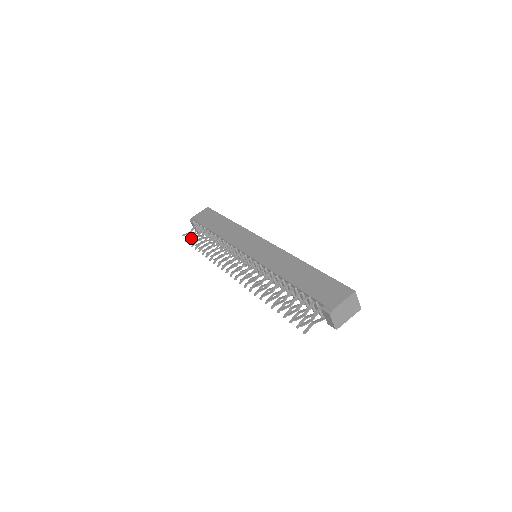
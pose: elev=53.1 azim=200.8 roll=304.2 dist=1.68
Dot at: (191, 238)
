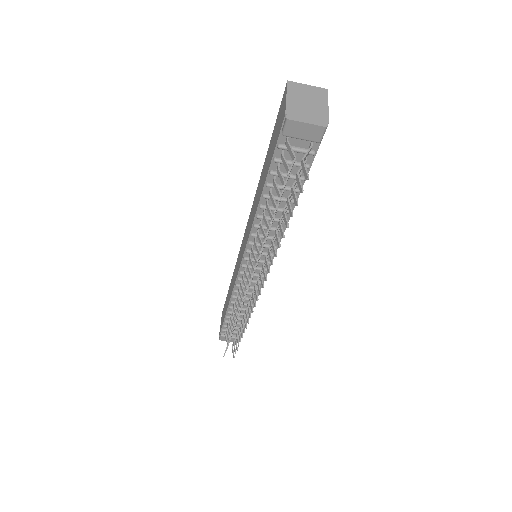
Dot at: occluded
